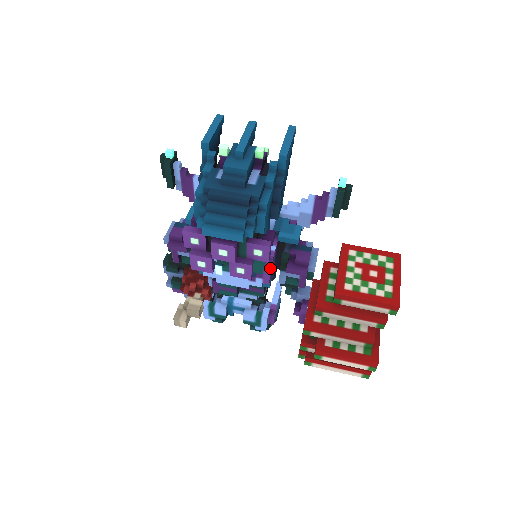
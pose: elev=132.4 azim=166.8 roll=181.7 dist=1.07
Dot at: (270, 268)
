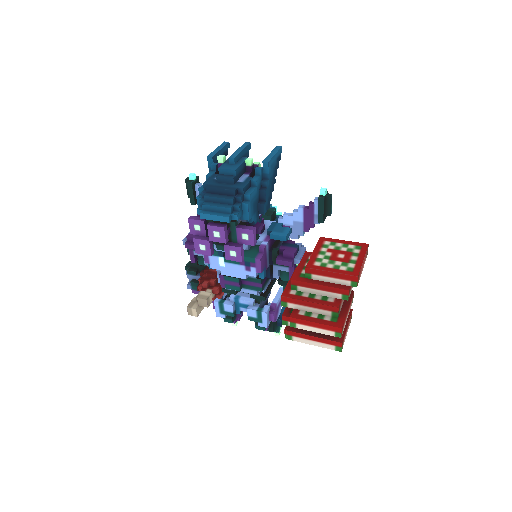
Dot at: (261, 257)
